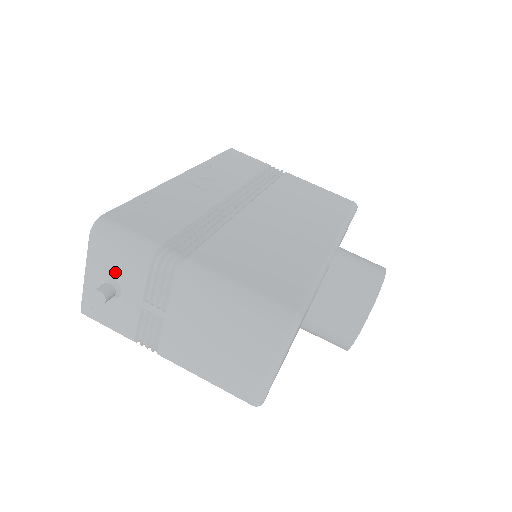
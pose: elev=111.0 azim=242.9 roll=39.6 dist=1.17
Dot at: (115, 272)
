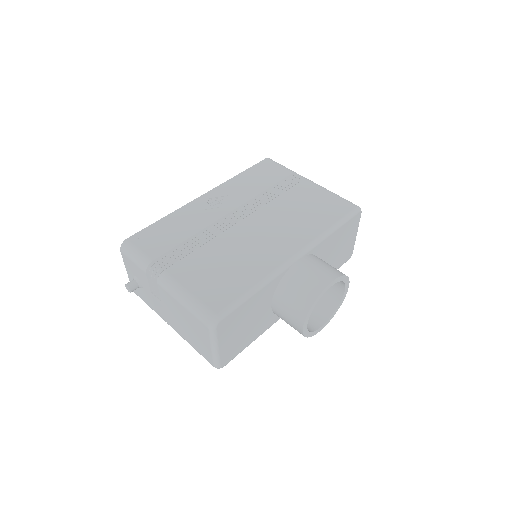
Dot at: (136, 274)
